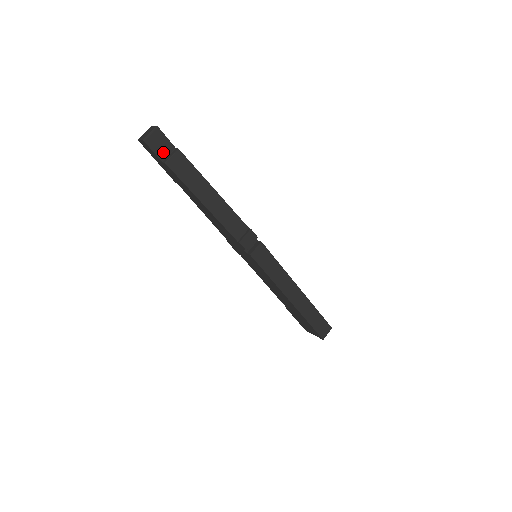
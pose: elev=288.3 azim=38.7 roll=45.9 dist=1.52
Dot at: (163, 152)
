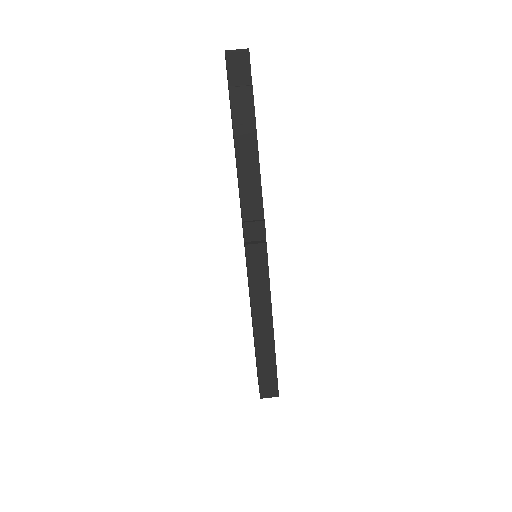
Dot at: (236, 78)
